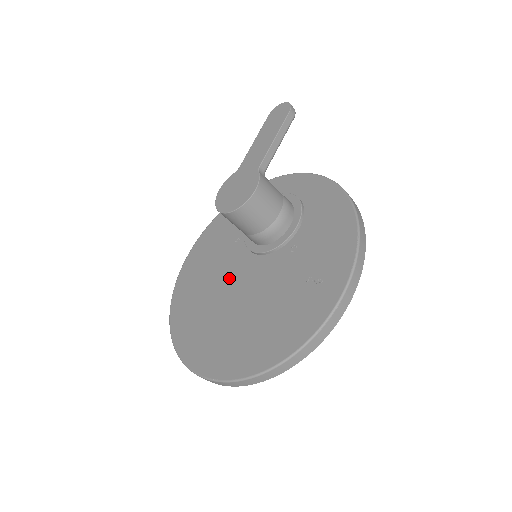
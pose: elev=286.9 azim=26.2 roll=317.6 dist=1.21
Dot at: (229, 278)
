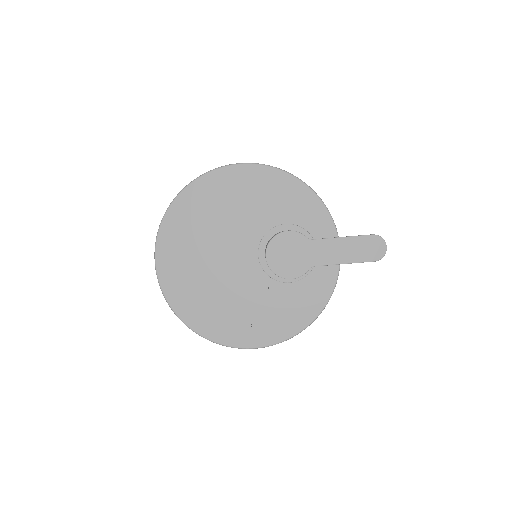
Dot at: (231, 239)
